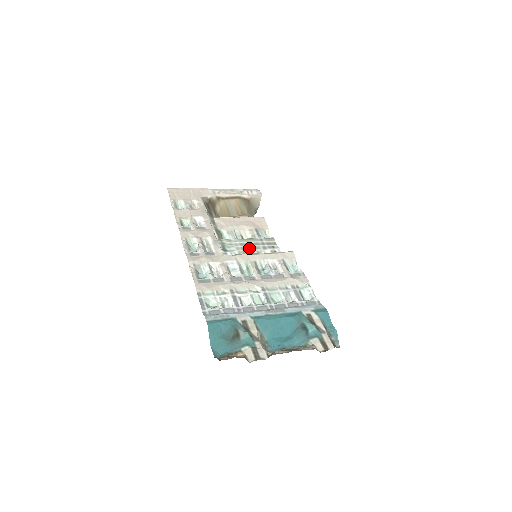
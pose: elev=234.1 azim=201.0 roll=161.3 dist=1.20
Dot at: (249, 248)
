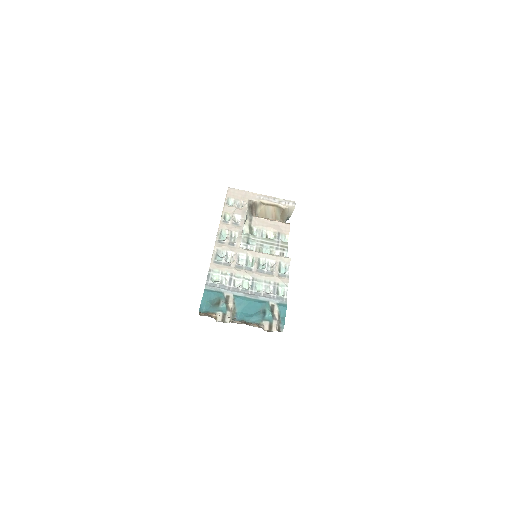
Dot at: (266, 246)
